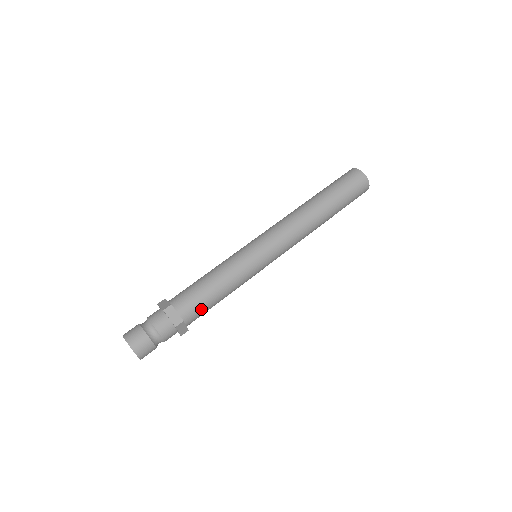
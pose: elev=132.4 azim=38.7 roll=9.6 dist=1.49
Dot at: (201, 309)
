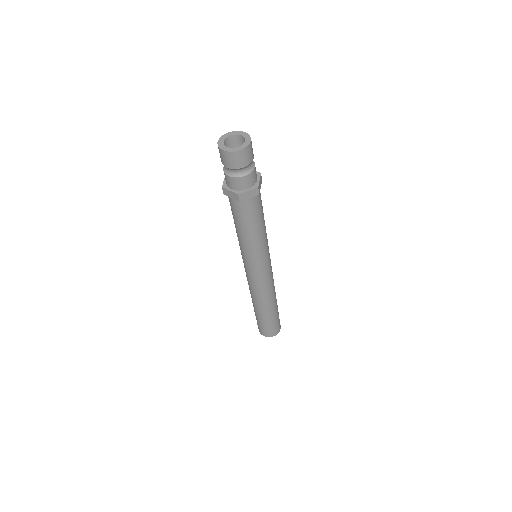
Dot at: (261, 201)
